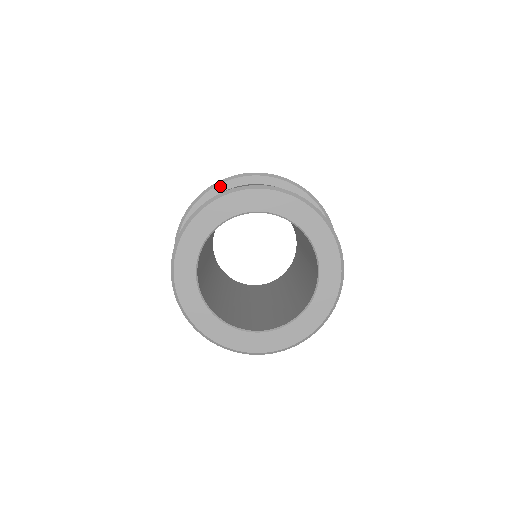
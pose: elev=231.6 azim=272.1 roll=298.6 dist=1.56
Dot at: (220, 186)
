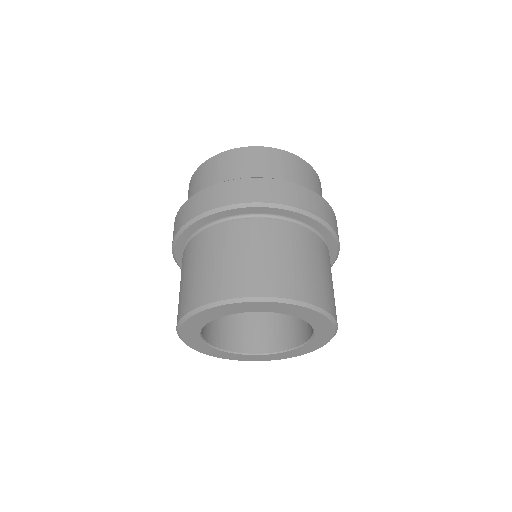
Dot at: (181, 238)
